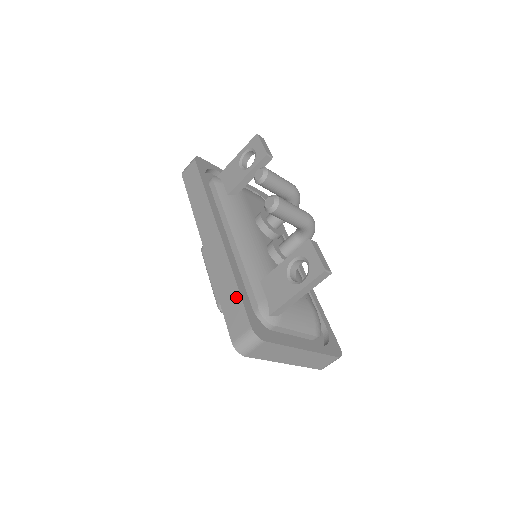
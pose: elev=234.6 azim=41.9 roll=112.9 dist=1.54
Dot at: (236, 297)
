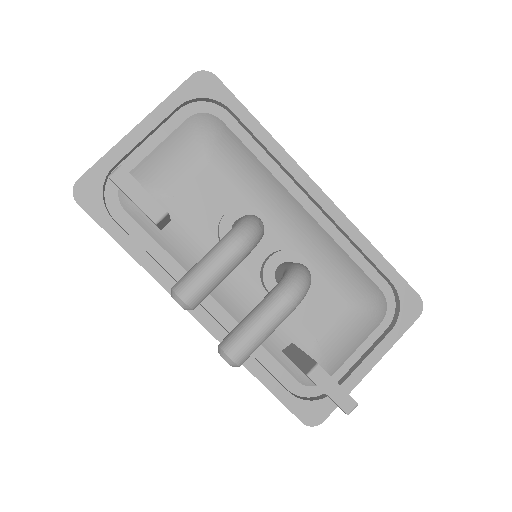
Dot at: (269, 390)
